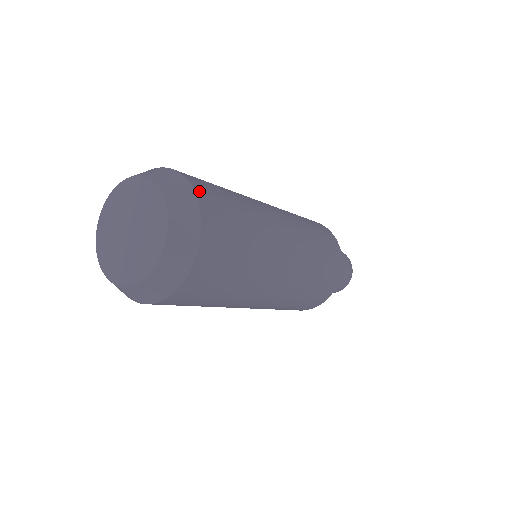
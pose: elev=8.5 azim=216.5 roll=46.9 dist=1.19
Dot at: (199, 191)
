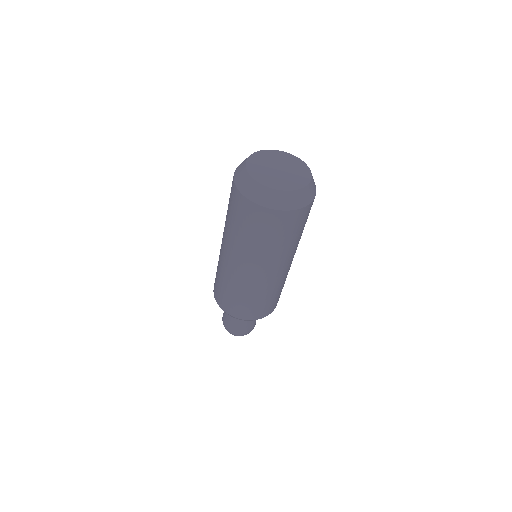
Dot at: occluded
